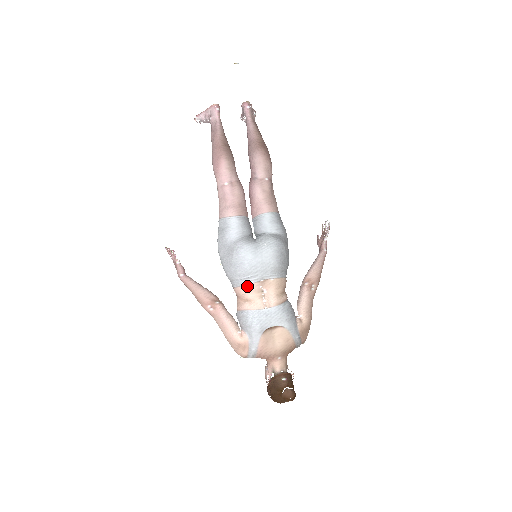
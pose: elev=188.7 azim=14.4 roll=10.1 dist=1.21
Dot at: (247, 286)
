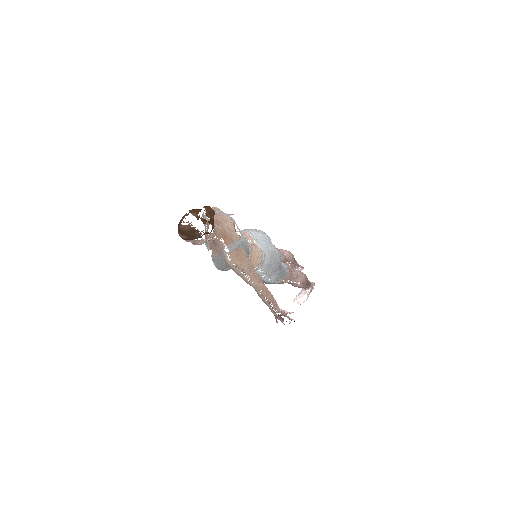
Dot at: (247, 233)
